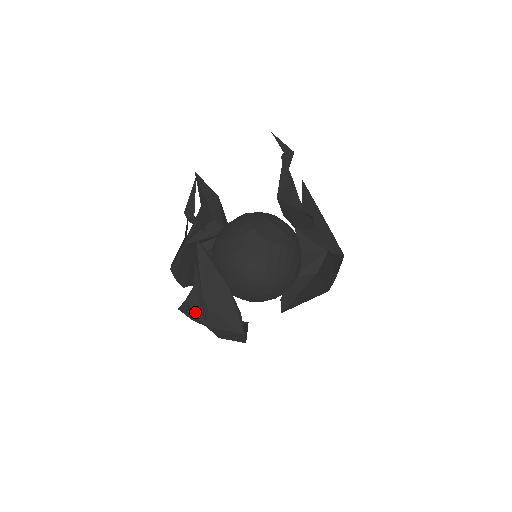
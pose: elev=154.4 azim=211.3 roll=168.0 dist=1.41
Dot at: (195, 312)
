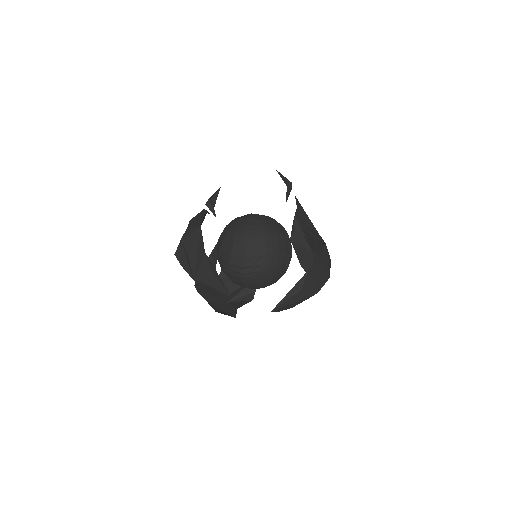
Dot at: occluded
